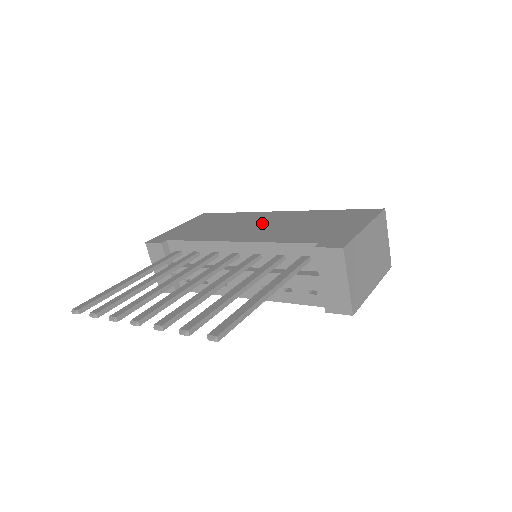
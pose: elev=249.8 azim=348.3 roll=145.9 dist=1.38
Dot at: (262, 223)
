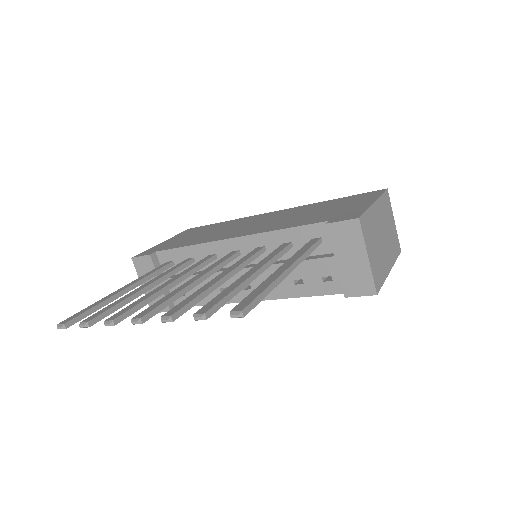
Dot at: (258, 221)
